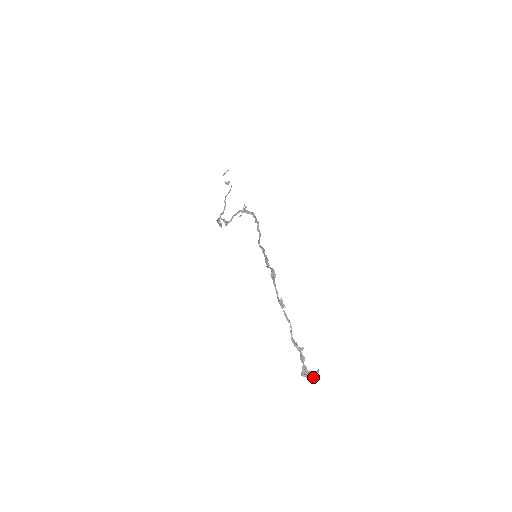
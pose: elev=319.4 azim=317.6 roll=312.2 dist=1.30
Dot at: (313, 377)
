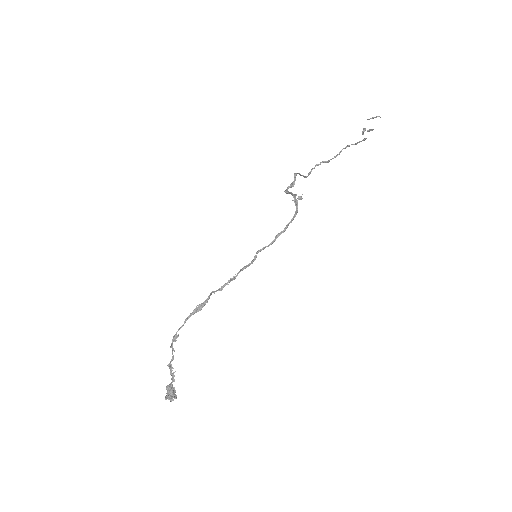
Dot at: (168, 398)
